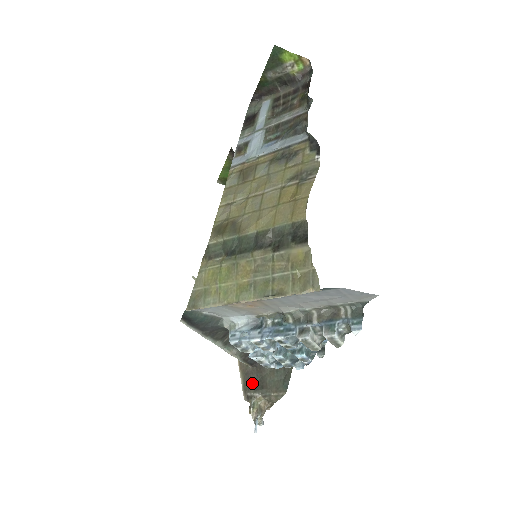
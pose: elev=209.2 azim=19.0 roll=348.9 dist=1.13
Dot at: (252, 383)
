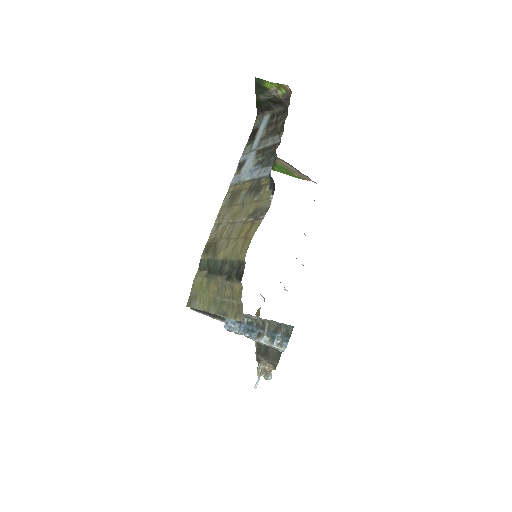
Dot at: (261, 349)
